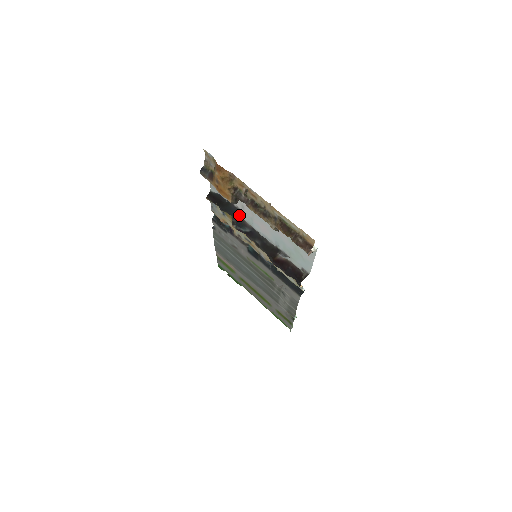
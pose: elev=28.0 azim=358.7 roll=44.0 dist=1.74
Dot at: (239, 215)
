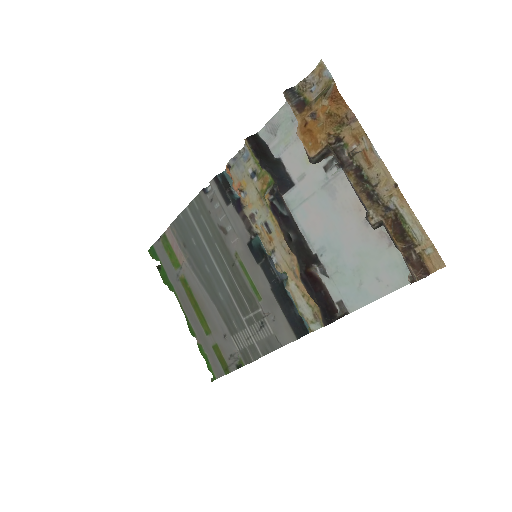
Dot at: (284, 186)
